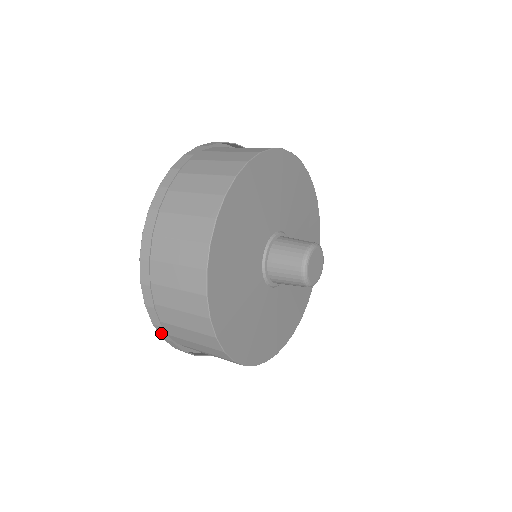
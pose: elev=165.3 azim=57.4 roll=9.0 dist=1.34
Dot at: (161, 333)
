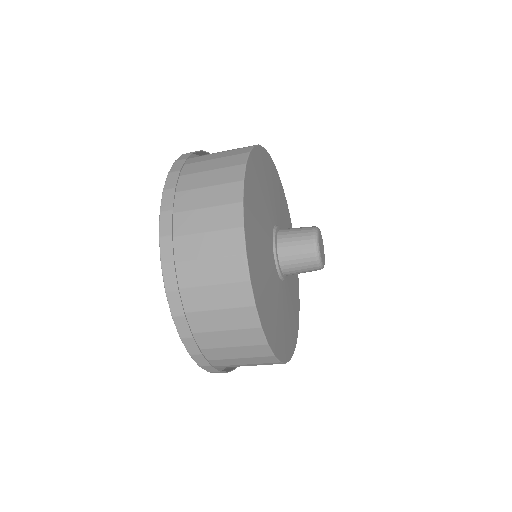
Dot at: (173, 305)
